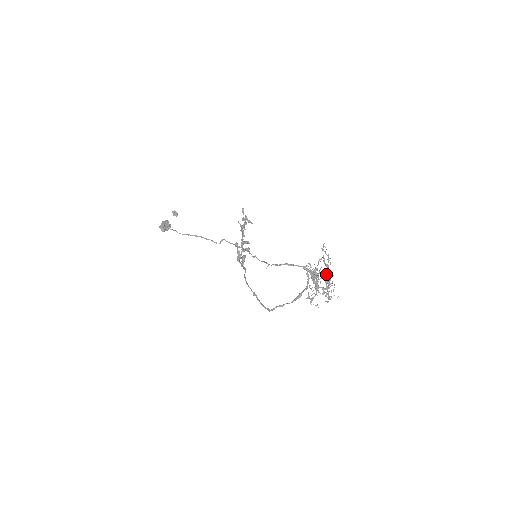
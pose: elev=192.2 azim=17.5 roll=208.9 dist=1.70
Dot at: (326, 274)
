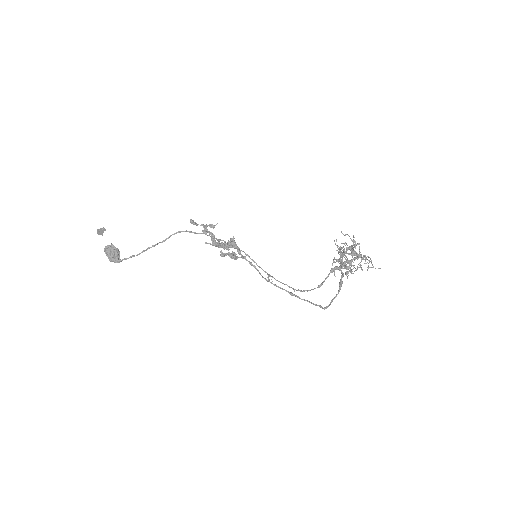
Dot at: occluded
